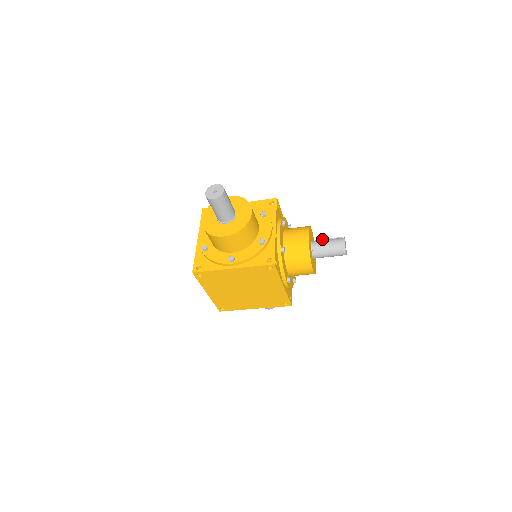
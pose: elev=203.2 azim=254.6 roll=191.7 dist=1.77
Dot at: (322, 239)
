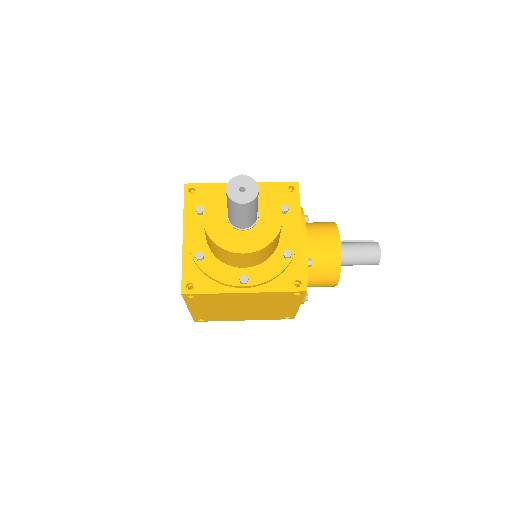
Dot at: (347, 240)
